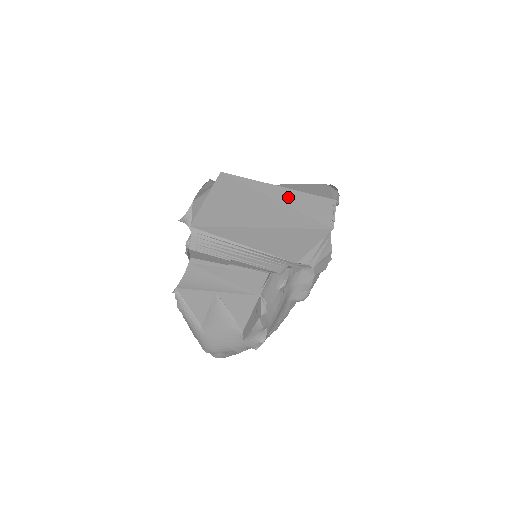
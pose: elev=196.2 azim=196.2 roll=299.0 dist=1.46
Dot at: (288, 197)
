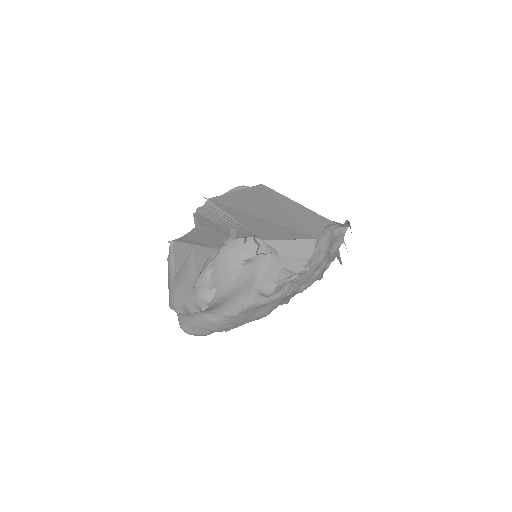
Dot at: (300, 211)
